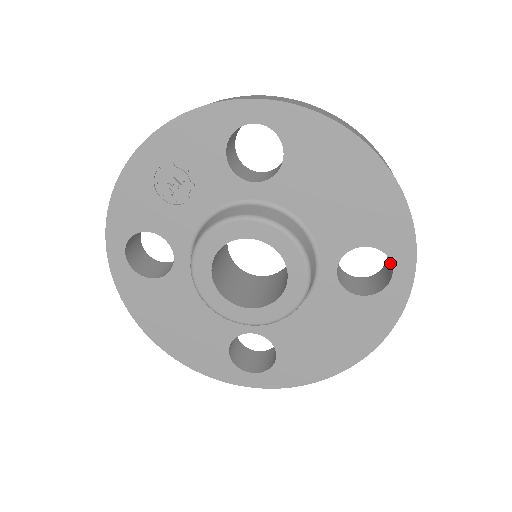
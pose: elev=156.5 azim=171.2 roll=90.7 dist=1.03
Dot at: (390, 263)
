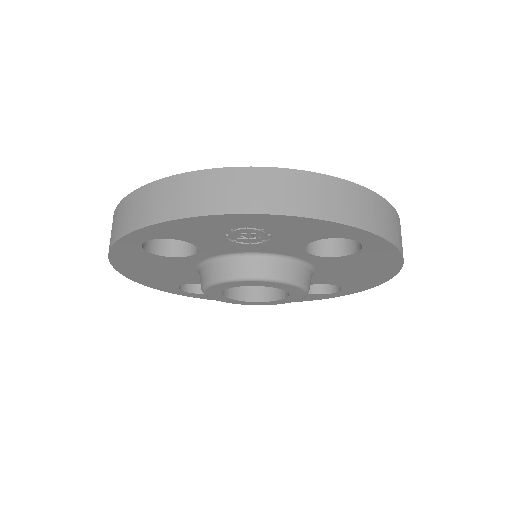
Dot at: occluded
